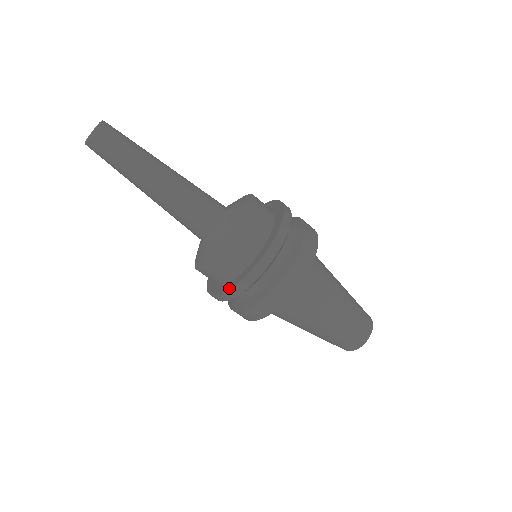
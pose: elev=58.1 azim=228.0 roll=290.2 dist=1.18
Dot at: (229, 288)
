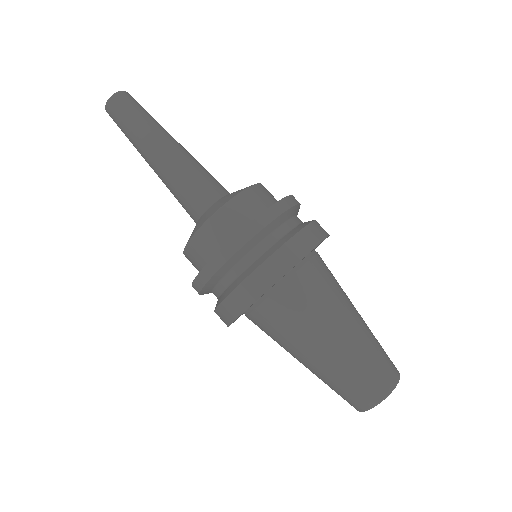
Dot at: (228, 242)
